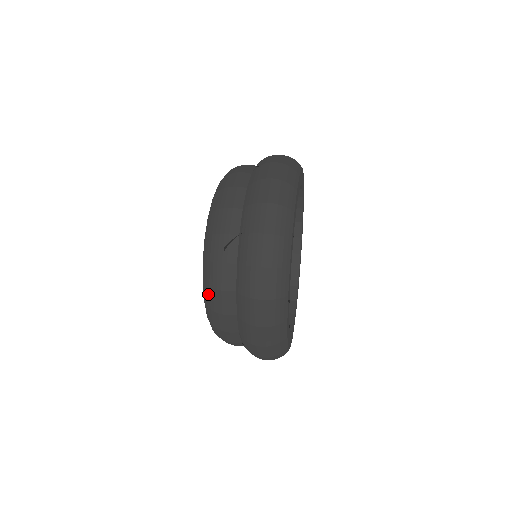
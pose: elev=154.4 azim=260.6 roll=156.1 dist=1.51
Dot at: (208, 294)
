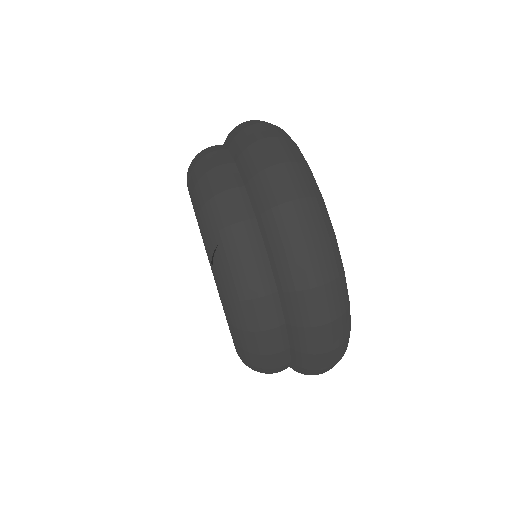
Dot at: (239, 311)
